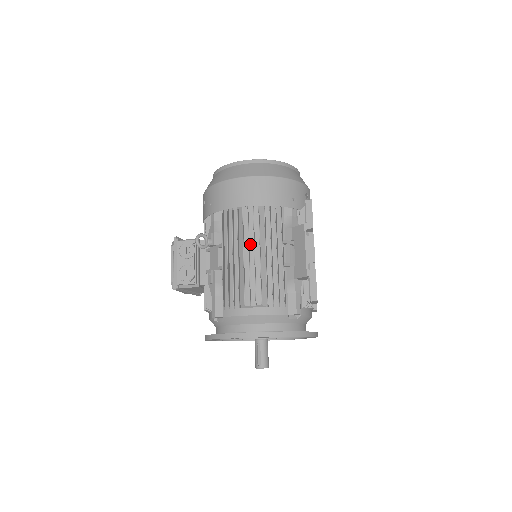
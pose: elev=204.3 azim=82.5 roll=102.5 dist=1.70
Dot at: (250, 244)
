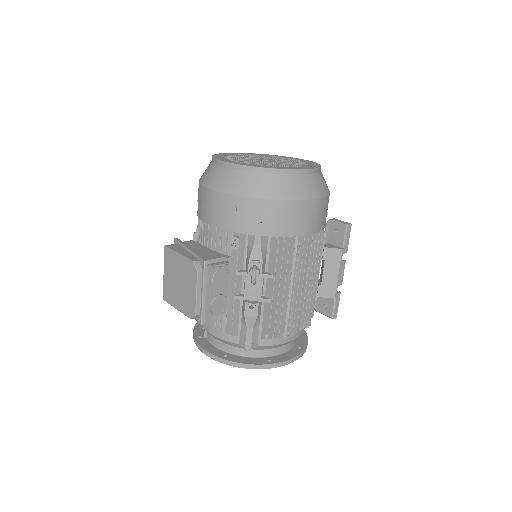
Dot at: (300, 275)
